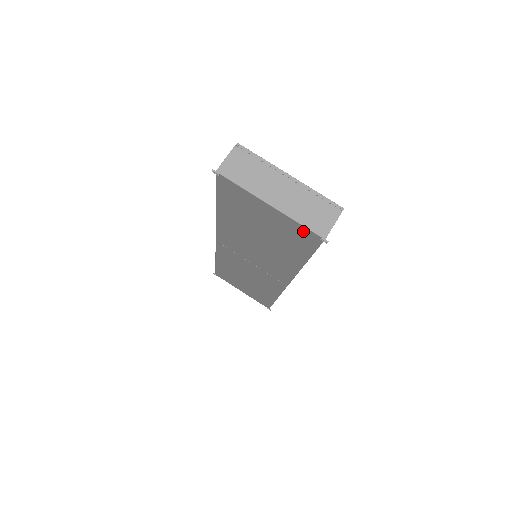
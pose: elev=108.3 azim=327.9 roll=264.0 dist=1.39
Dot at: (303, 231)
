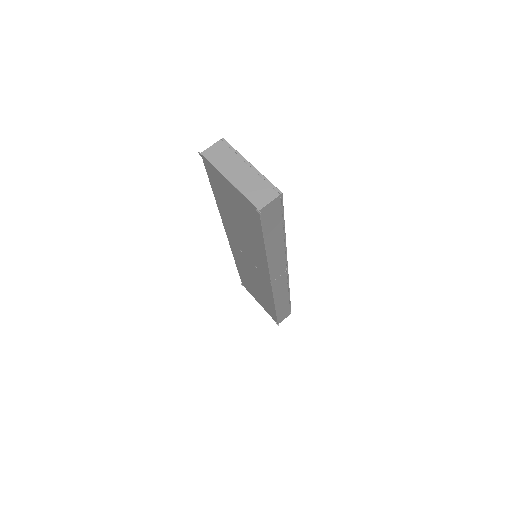
Dot at: (249, 205)
